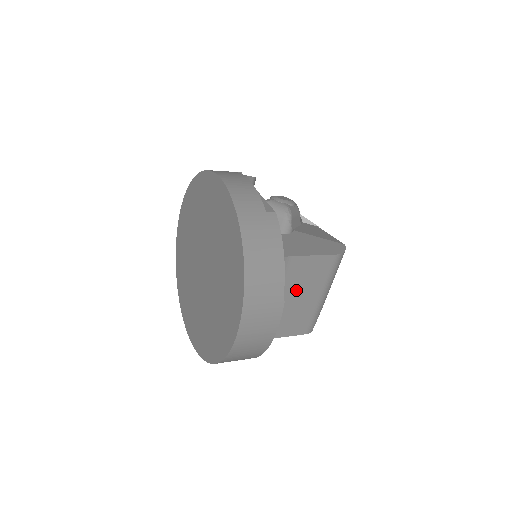
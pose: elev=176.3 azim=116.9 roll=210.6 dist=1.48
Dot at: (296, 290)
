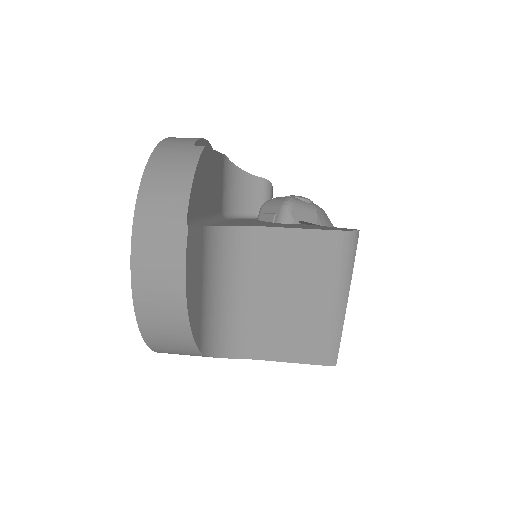
Dot at: (285, 282)
